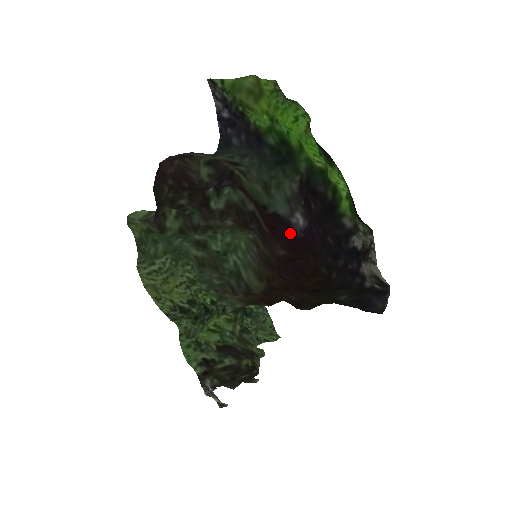
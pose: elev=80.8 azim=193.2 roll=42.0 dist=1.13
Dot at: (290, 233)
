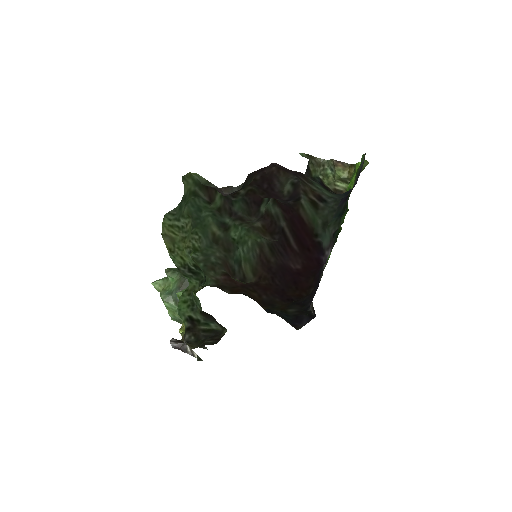
Dot at: (319, 259)
